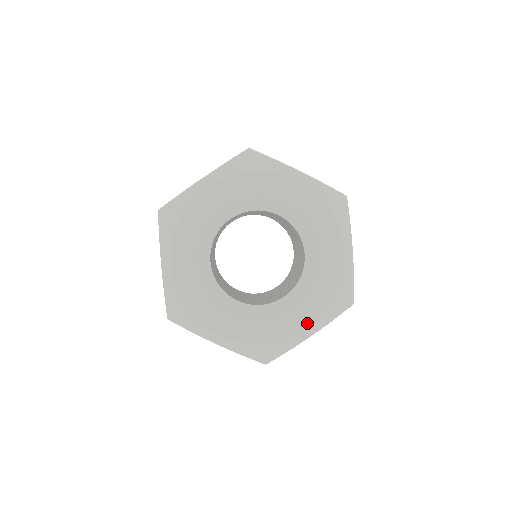
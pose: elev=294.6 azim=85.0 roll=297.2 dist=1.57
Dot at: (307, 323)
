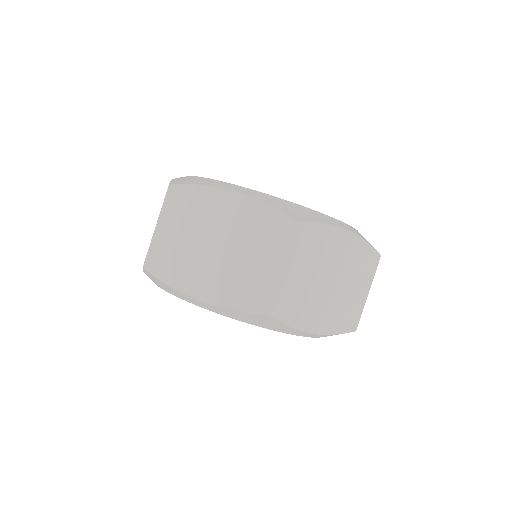
Dot at: occluded
